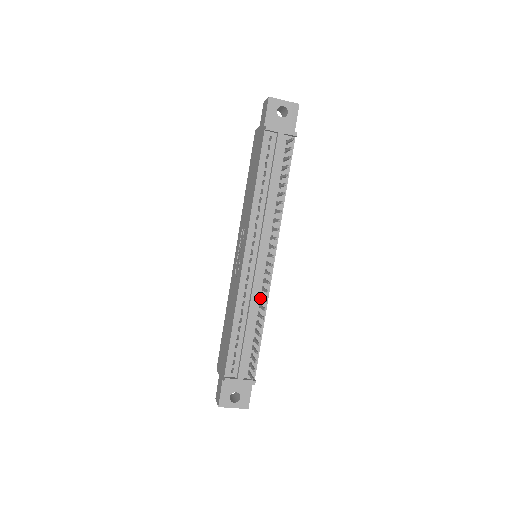
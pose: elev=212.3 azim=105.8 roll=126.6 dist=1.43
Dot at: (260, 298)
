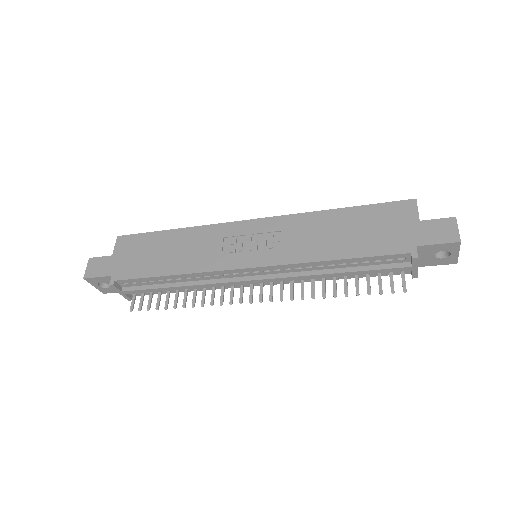
Dot at: occluded
